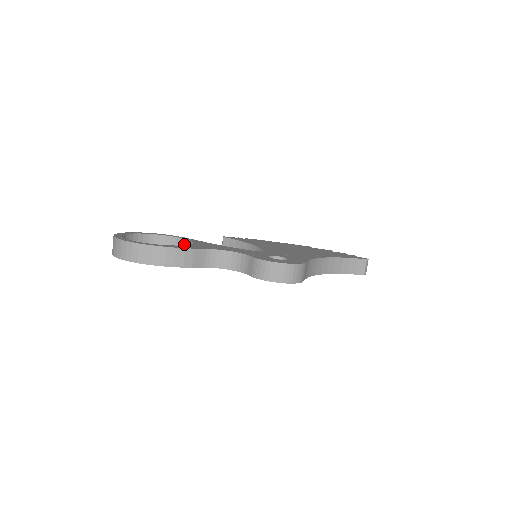
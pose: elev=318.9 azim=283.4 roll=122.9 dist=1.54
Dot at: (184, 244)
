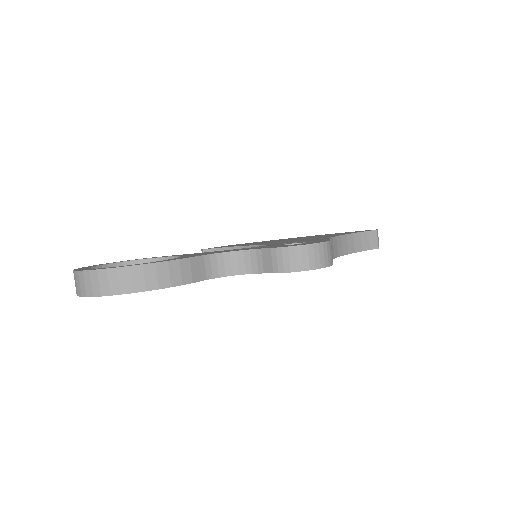
Dot at: occluded
